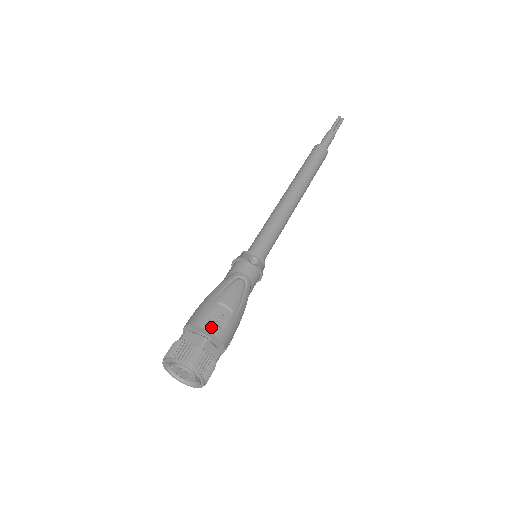
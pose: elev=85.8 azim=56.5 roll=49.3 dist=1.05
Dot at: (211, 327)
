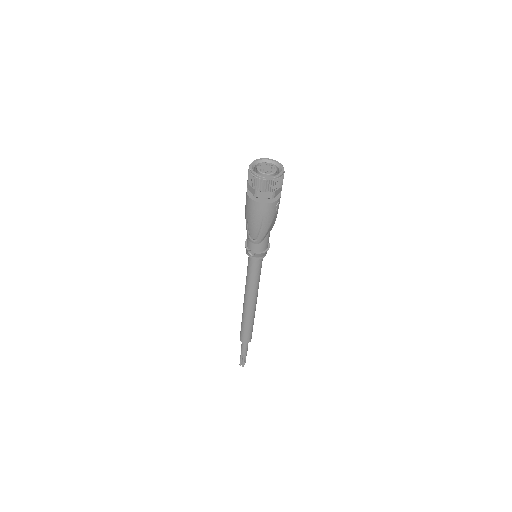
Dot at: occluded
